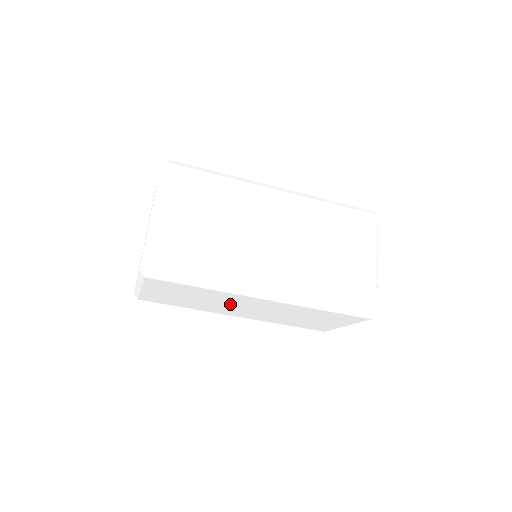
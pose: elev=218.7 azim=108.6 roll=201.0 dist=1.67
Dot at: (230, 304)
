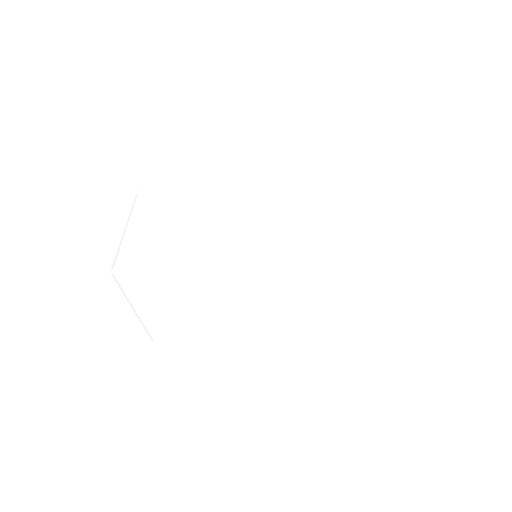
Dot at: (229, 301)
